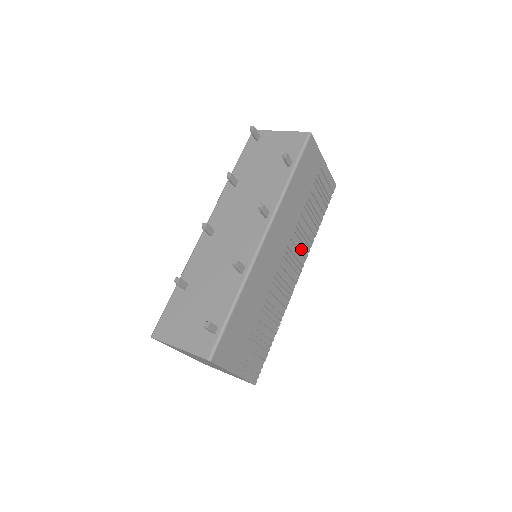
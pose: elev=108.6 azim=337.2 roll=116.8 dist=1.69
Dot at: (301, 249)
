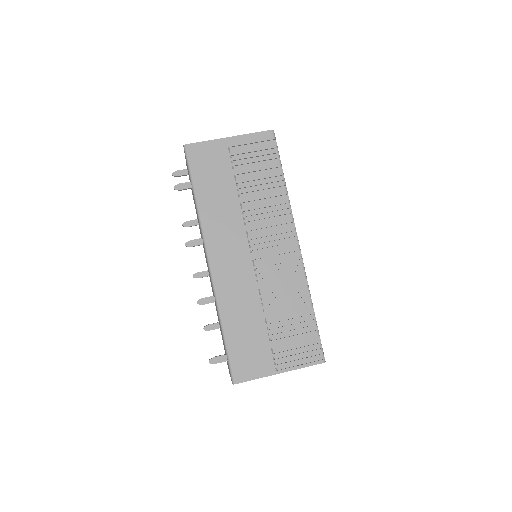
Dot at: (274, 223)
